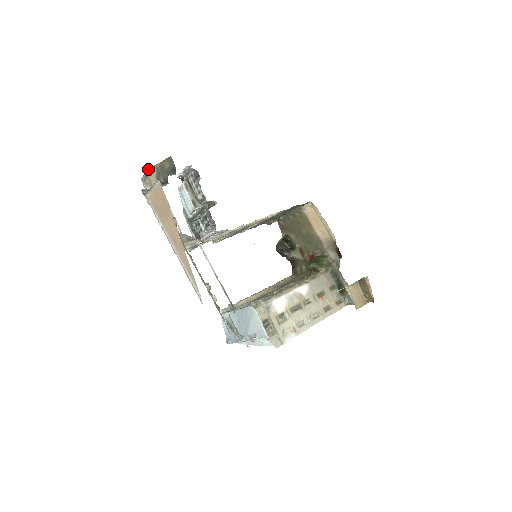
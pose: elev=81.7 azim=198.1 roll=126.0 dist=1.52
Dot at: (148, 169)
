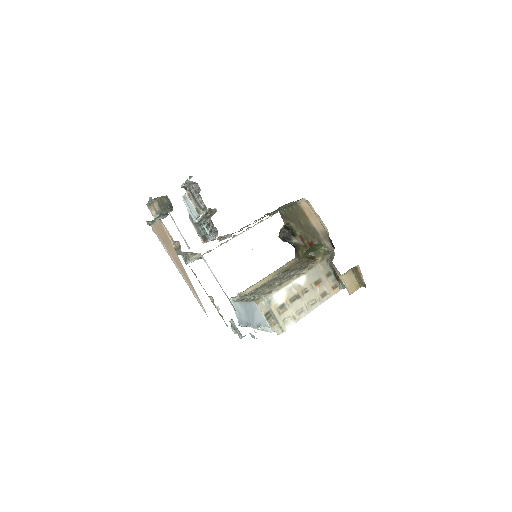
Dot at: (150, 199)
